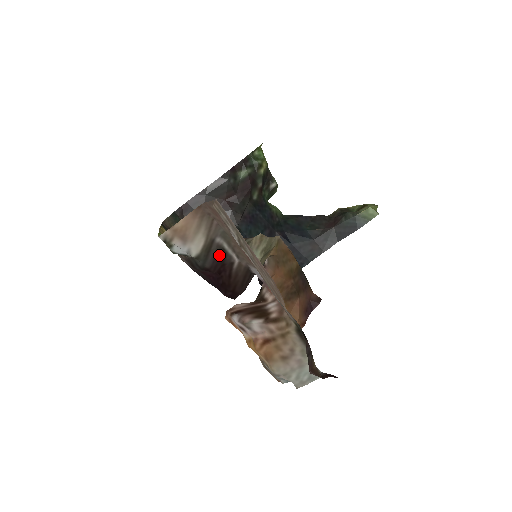
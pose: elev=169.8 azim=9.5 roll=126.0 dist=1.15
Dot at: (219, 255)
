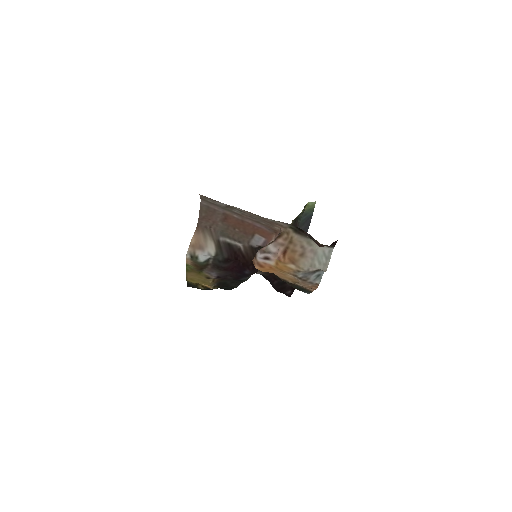
Dot at: (228, 248)
